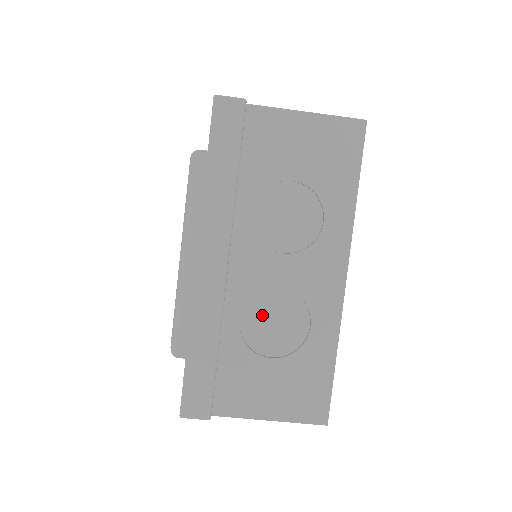
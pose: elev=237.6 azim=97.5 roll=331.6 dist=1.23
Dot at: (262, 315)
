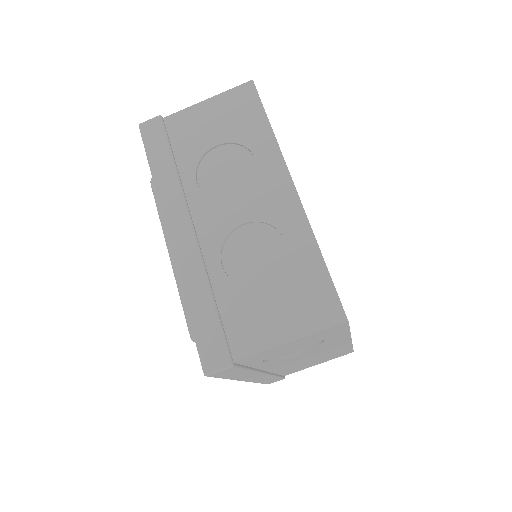
Dot at: (240, 254)
